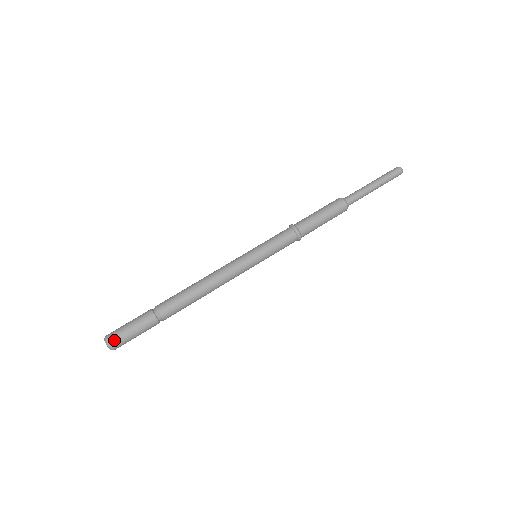
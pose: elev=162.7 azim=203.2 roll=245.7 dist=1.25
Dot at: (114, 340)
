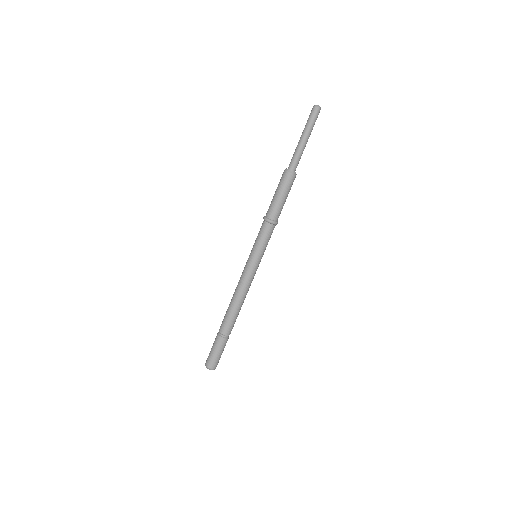
Dot at: (209, 364)
